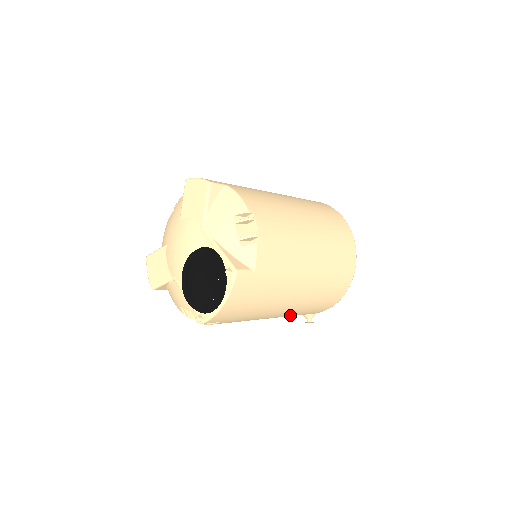
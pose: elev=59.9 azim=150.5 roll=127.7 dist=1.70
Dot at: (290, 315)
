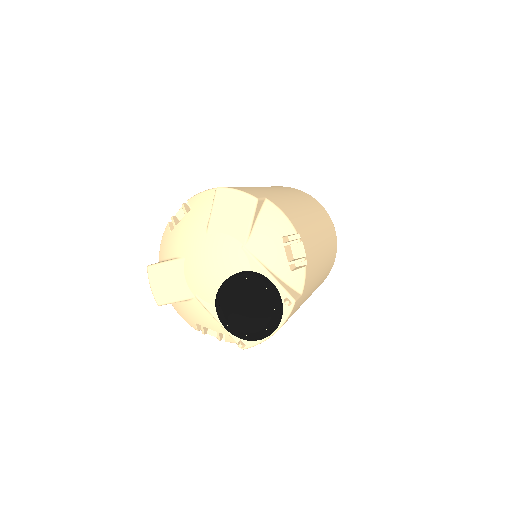
Dot at: occluded
